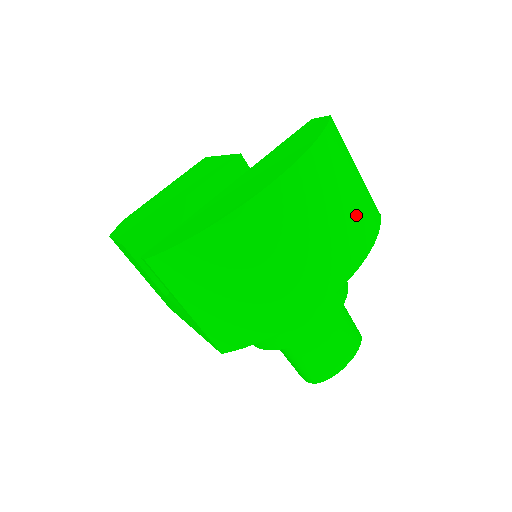
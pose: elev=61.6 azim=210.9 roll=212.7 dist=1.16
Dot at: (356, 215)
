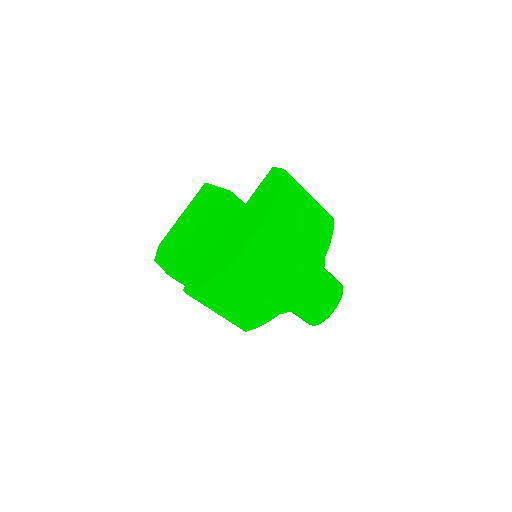
Dot at: (313, 233)
